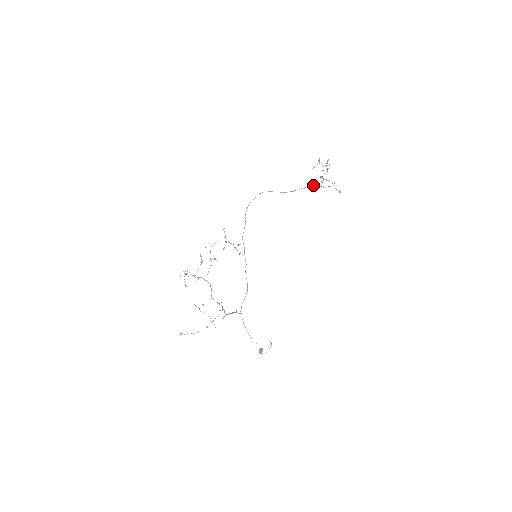
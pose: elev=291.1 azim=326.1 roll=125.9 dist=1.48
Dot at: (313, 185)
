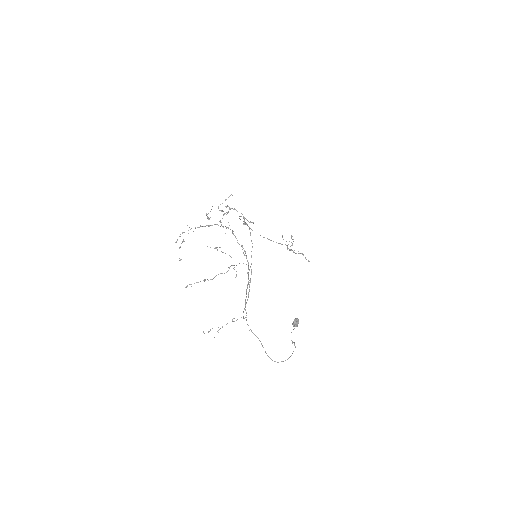
Dot at: occluded
